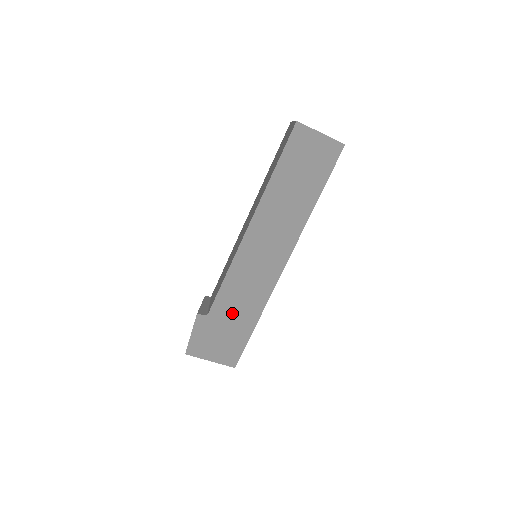
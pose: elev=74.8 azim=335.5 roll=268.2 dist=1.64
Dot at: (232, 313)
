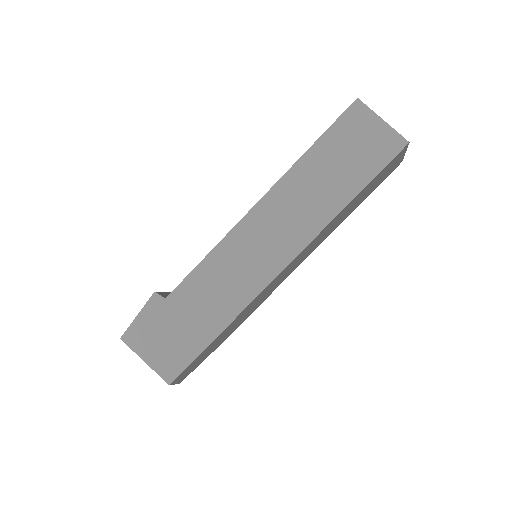
Dot at: (195, 308)
